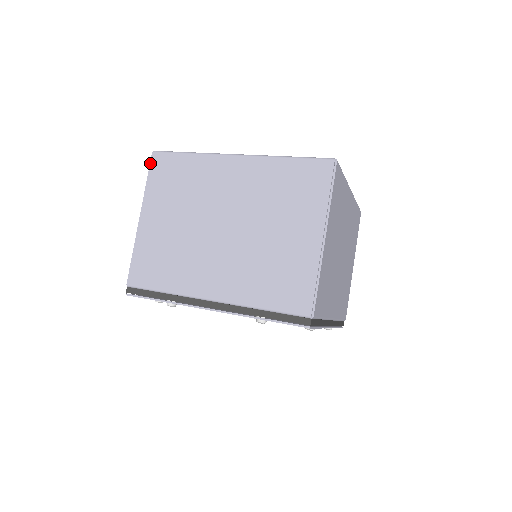
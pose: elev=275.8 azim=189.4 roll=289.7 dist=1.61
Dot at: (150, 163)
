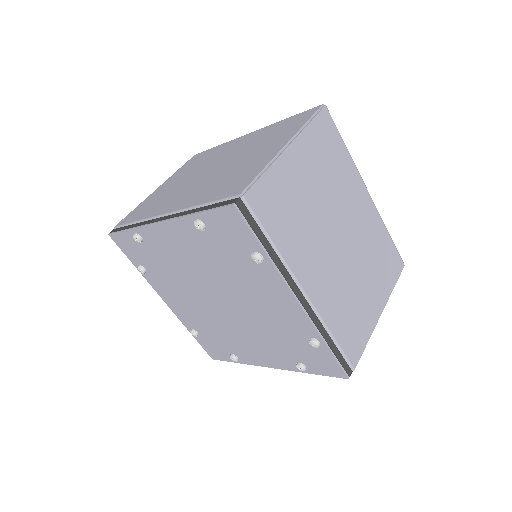
Dot at: (188, 160)
